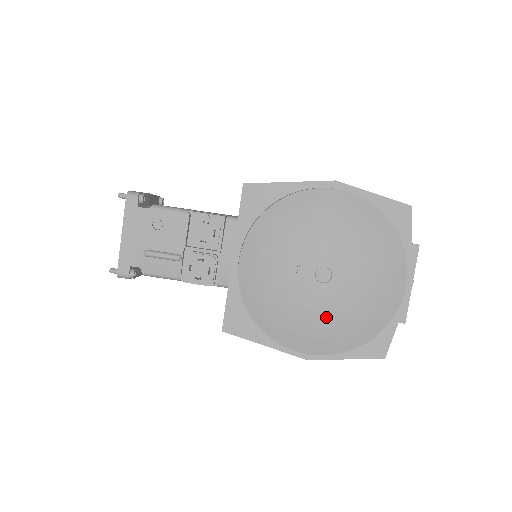
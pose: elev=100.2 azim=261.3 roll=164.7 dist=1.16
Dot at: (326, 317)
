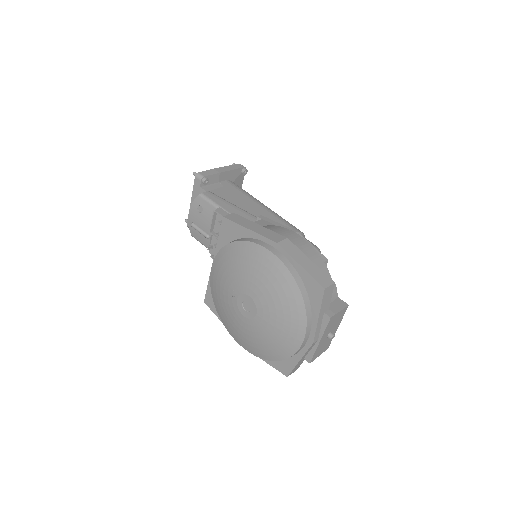
Dot at: (246, 332)
